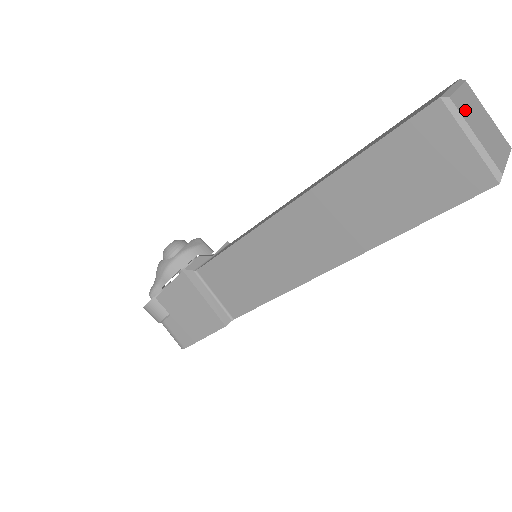
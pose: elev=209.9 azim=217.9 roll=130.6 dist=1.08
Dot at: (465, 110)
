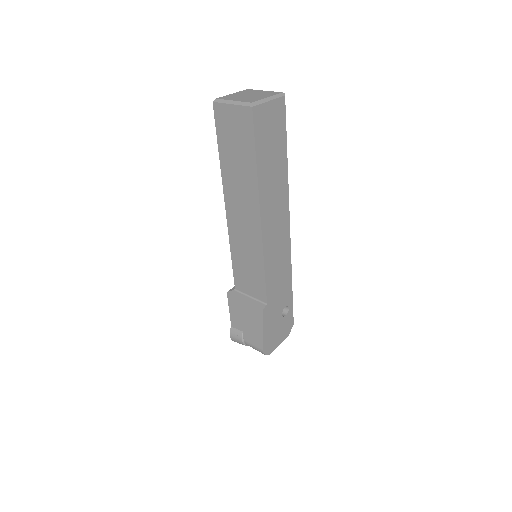
Dot at: (231, 97)
